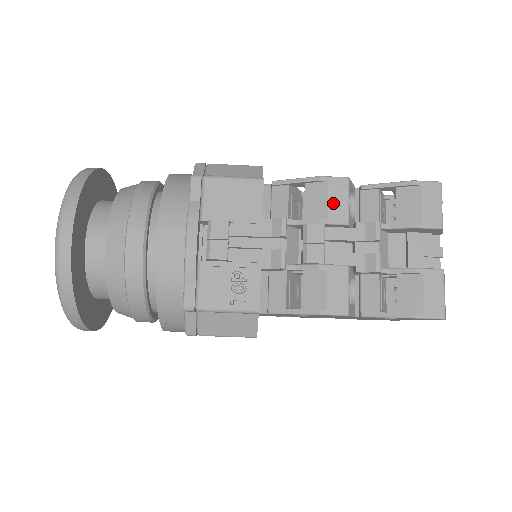
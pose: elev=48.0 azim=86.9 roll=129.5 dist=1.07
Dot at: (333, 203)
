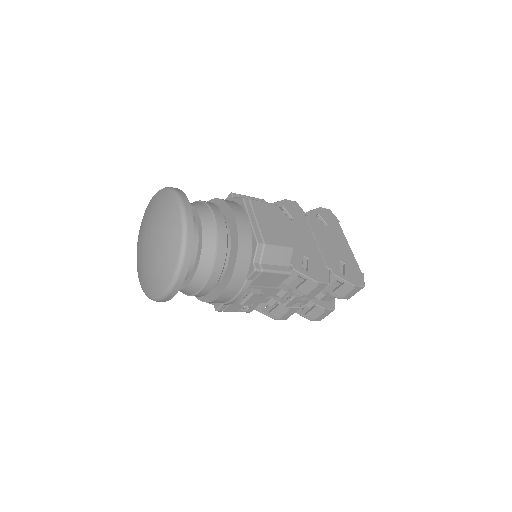
Dot at: (314, 291)
